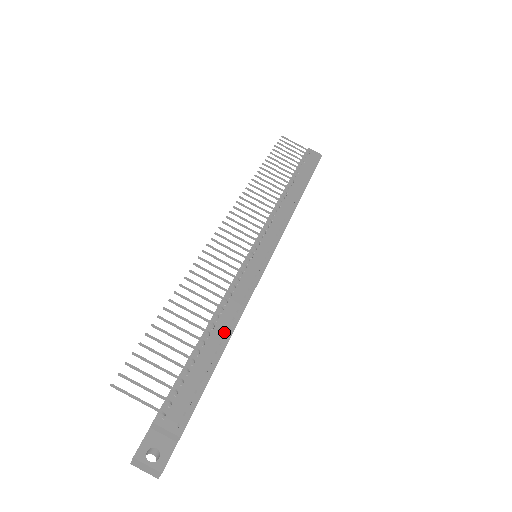
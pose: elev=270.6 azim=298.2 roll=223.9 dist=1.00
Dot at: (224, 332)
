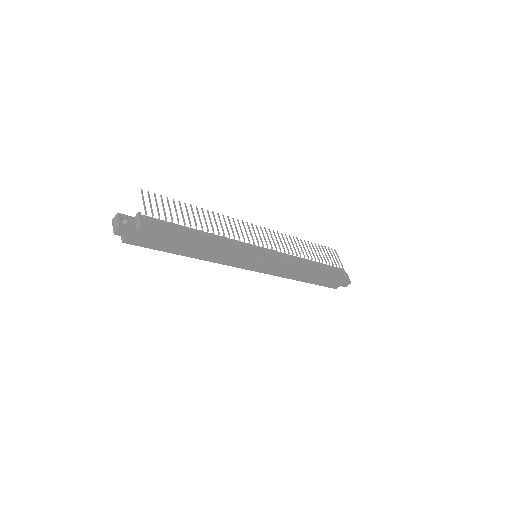
Dot at: (203, 239)
